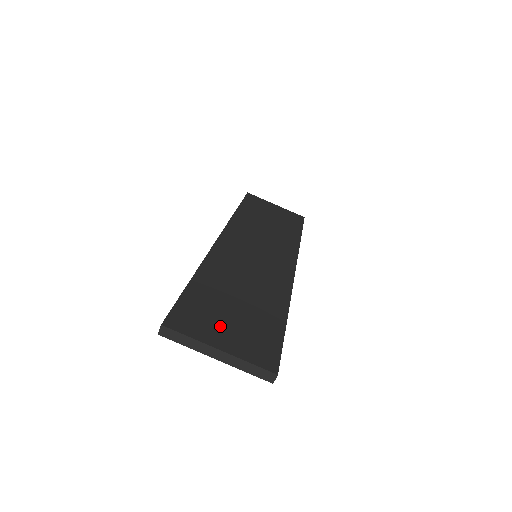
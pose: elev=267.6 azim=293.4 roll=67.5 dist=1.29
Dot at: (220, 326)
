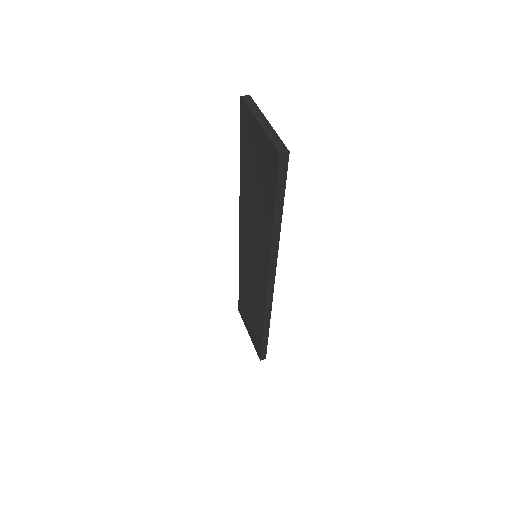
Dot at: occluded
